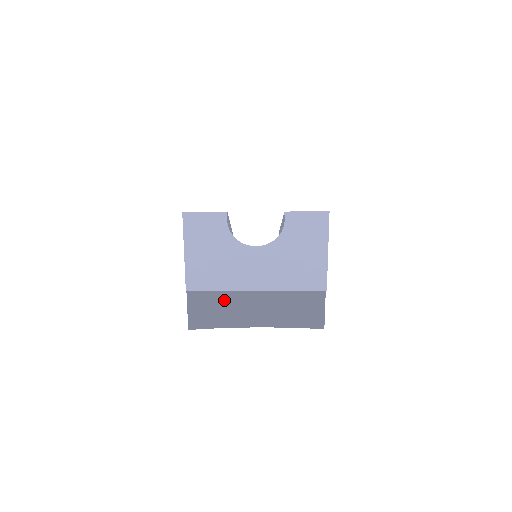
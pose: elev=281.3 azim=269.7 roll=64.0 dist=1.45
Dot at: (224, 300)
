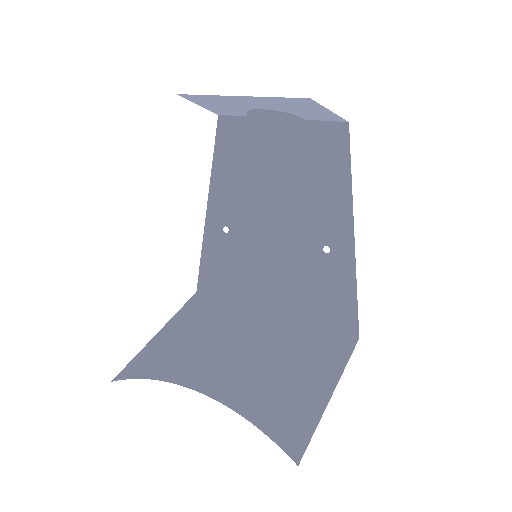
Dot at: (184, 348)
